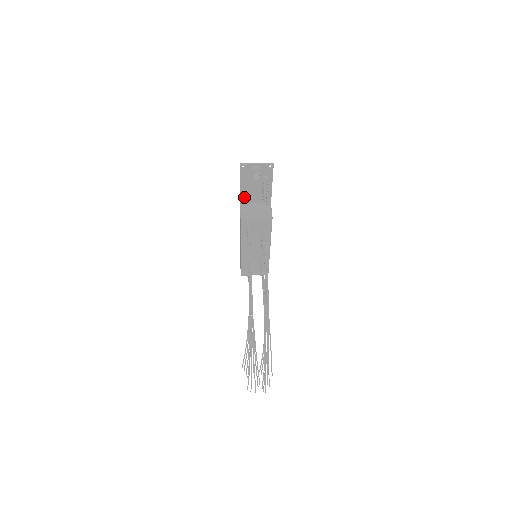
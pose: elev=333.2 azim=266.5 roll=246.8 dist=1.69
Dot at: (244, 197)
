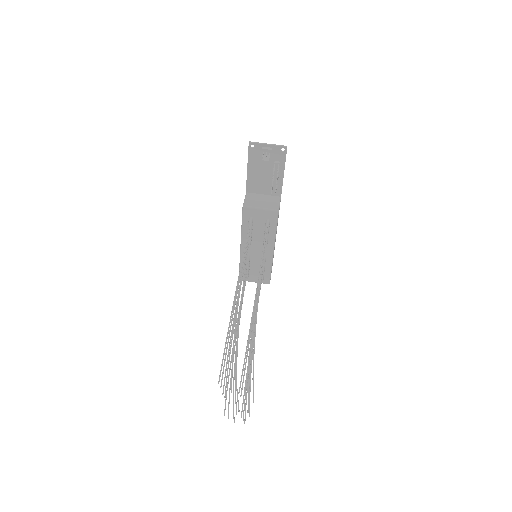
Dot at: (251, 184)
